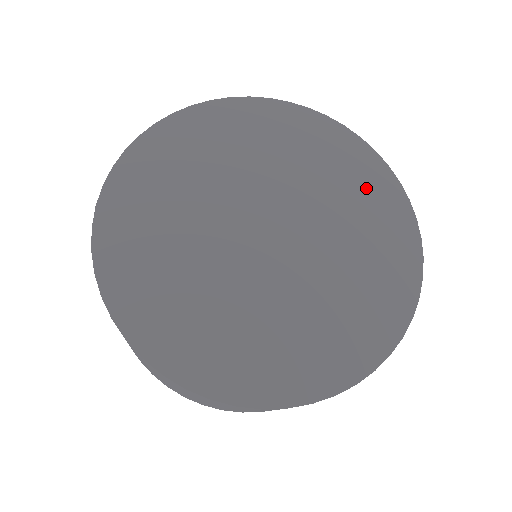
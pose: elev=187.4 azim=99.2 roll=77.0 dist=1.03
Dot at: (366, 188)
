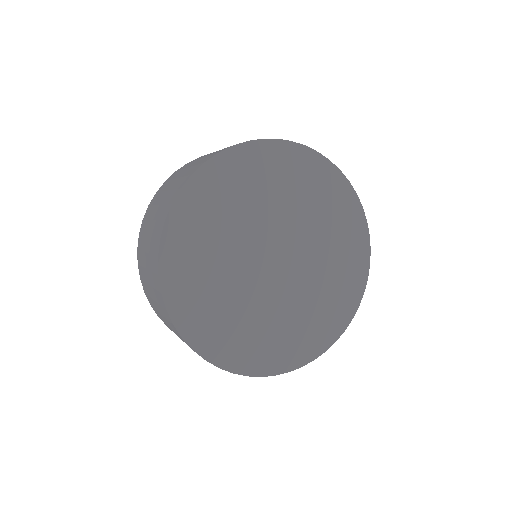
Dot at: (341, 215)
